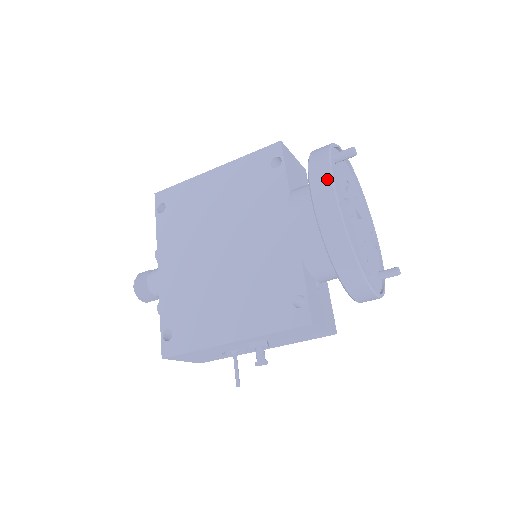
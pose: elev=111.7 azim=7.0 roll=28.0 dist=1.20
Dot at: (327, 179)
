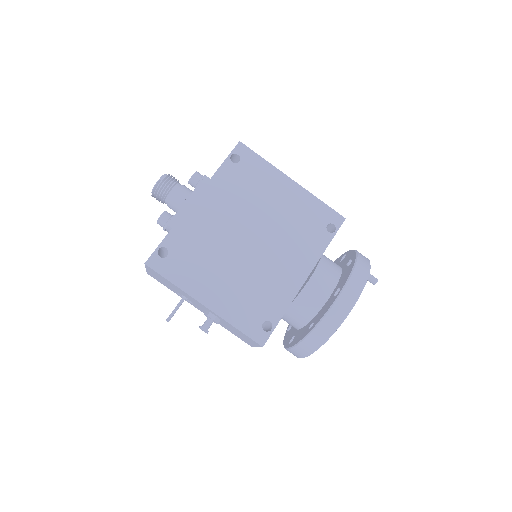
Dot at: (358, 292)
